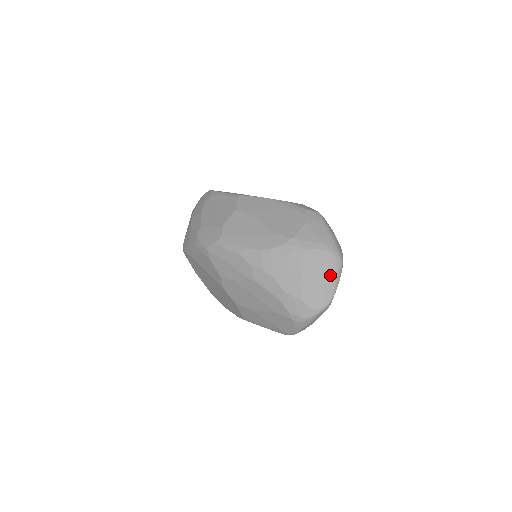
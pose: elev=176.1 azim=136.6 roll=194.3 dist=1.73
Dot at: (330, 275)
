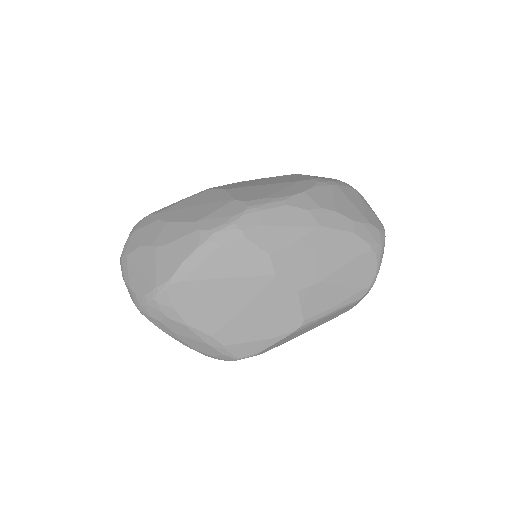
Dot at: (364, 200)
